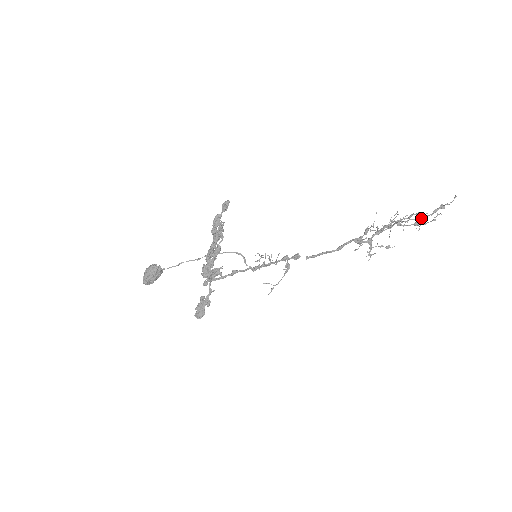
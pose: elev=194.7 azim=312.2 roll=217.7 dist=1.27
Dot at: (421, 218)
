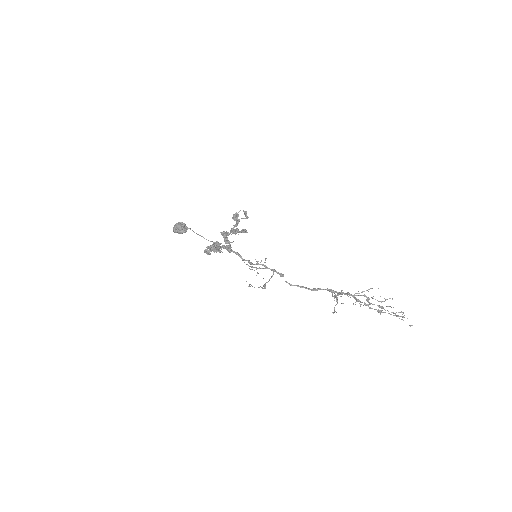
Dot at: occluded
